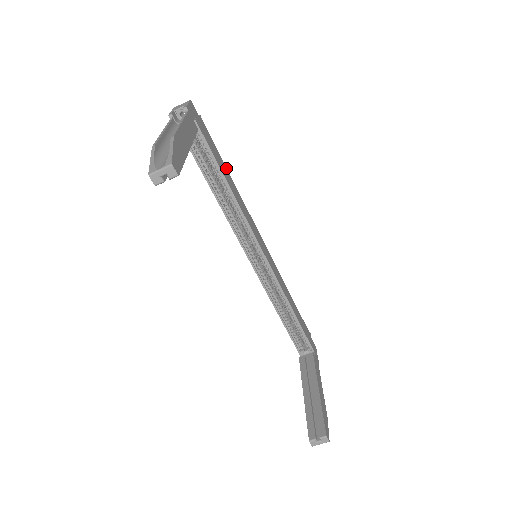
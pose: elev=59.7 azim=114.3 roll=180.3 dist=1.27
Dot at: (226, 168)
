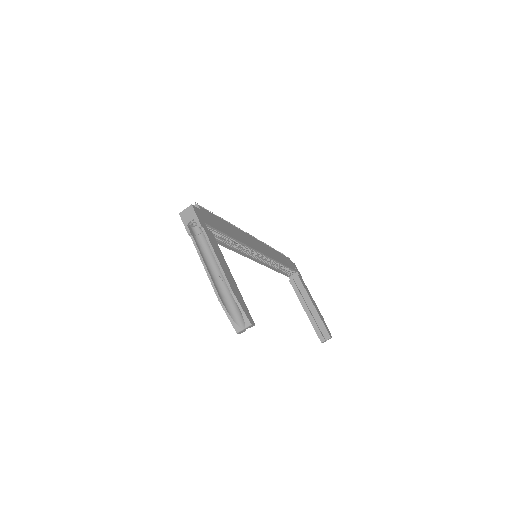
Dot at: (222, 220)
